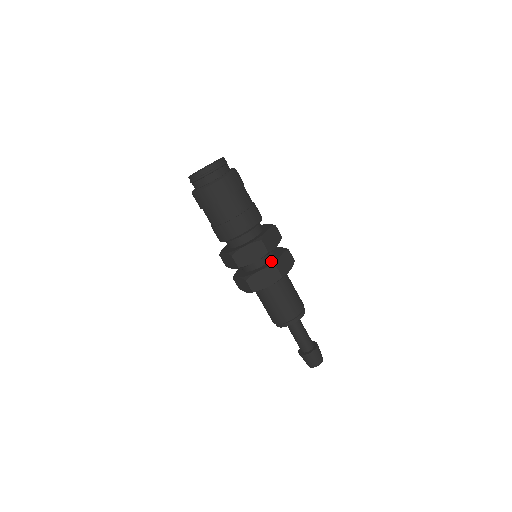
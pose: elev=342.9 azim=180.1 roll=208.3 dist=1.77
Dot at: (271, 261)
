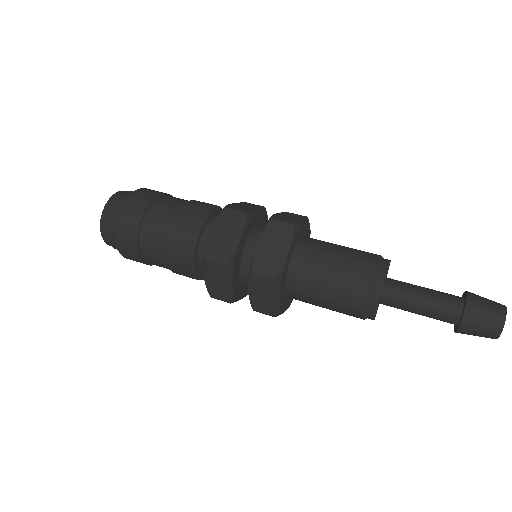
Dot at: occluded
